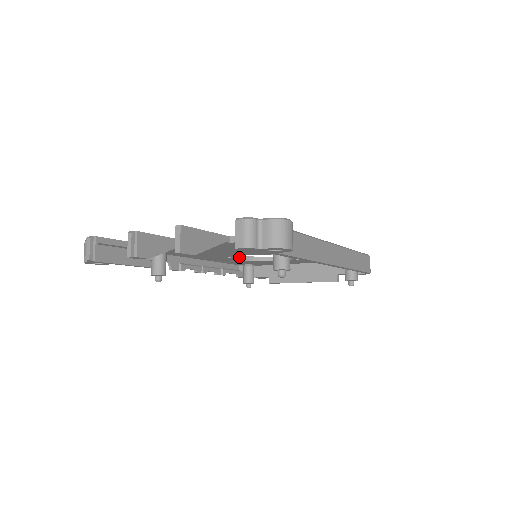
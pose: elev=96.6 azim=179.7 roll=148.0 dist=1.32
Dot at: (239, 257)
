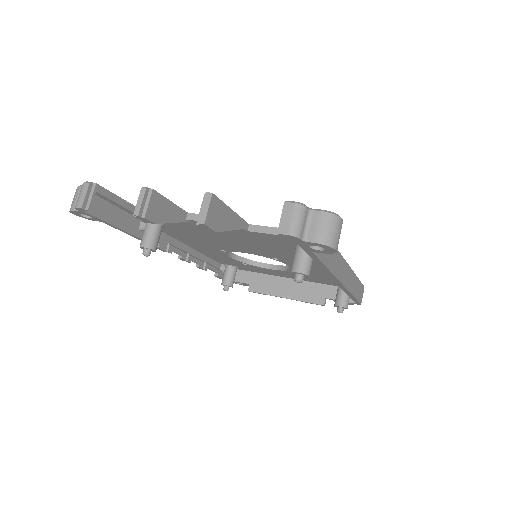
Dot at: (230, 254)
